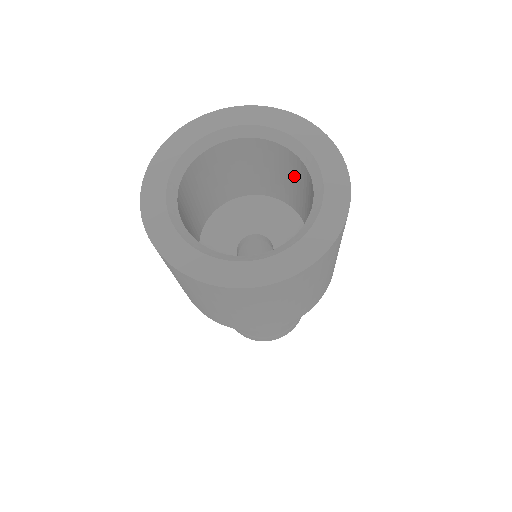
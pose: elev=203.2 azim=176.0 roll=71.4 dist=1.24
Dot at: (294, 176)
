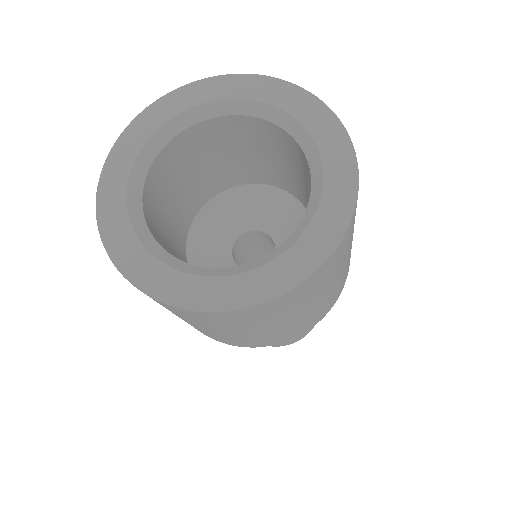
Dot at: (292, 161)
